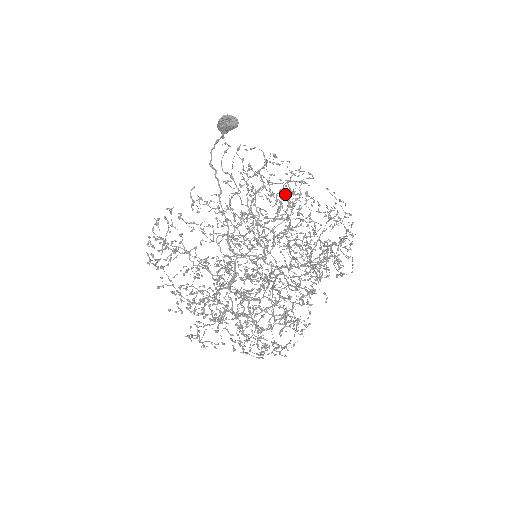
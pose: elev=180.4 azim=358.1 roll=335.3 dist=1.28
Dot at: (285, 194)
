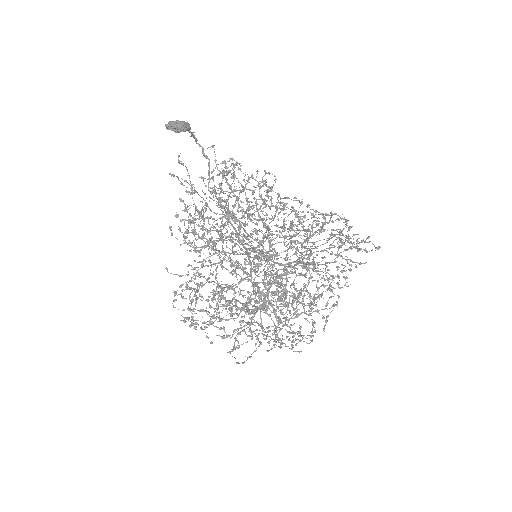
Dot at: (220, 225)
